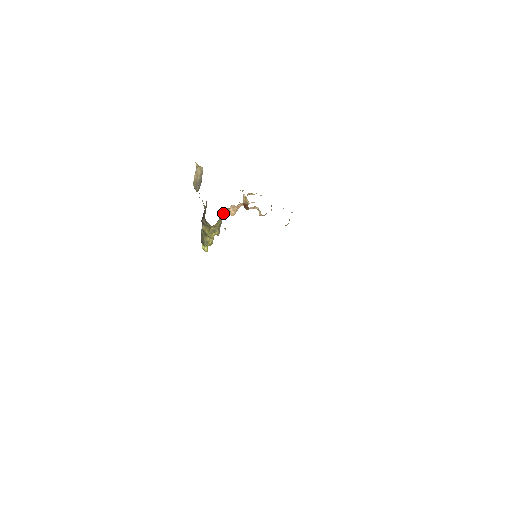
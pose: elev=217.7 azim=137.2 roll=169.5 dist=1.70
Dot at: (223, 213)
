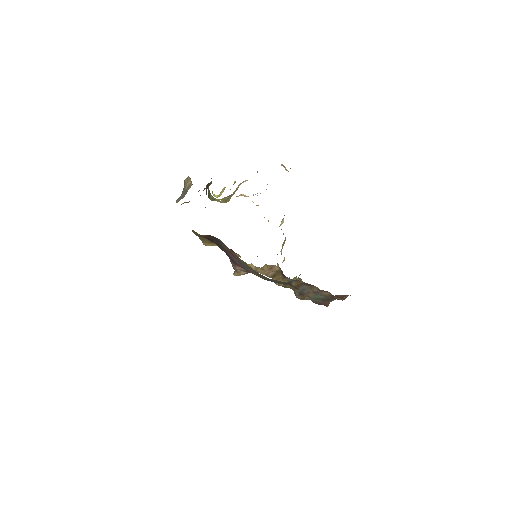
Dot at: (243, 181)
